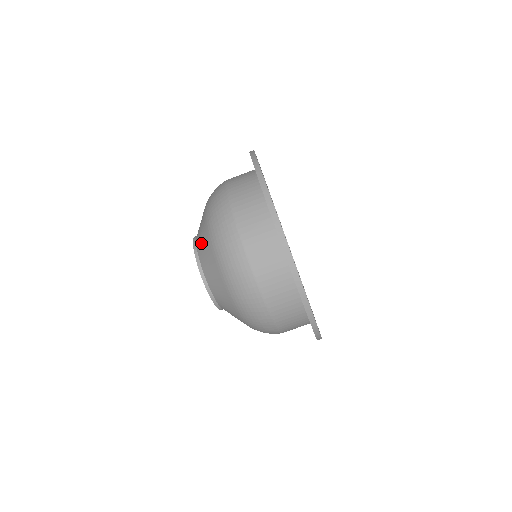
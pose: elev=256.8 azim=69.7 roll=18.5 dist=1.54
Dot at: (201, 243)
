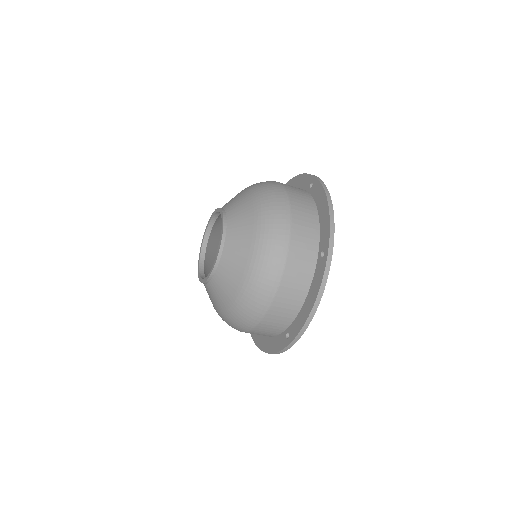
Dot at: (237, 236)
